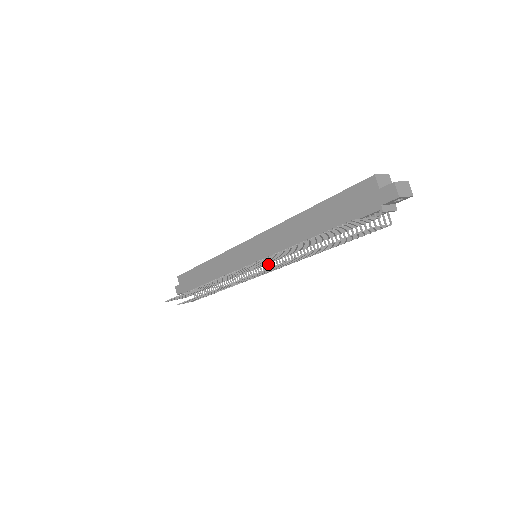
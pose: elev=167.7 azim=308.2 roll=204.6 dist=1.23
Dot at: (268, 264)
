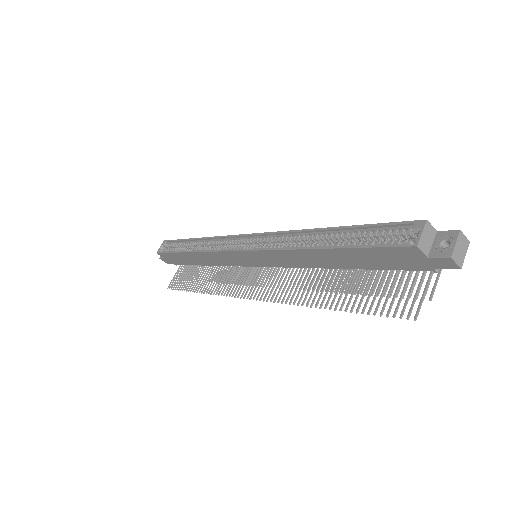
Dot at: occluded
